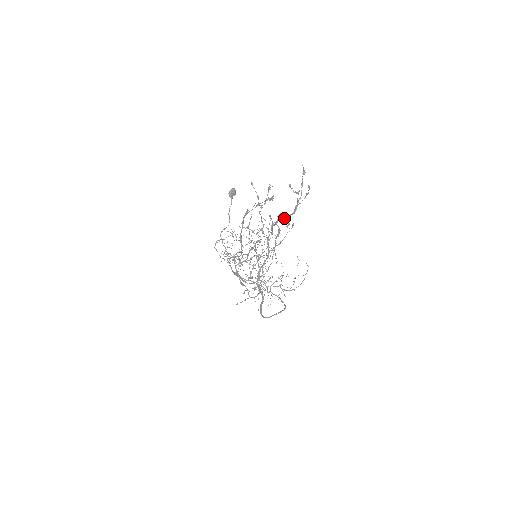
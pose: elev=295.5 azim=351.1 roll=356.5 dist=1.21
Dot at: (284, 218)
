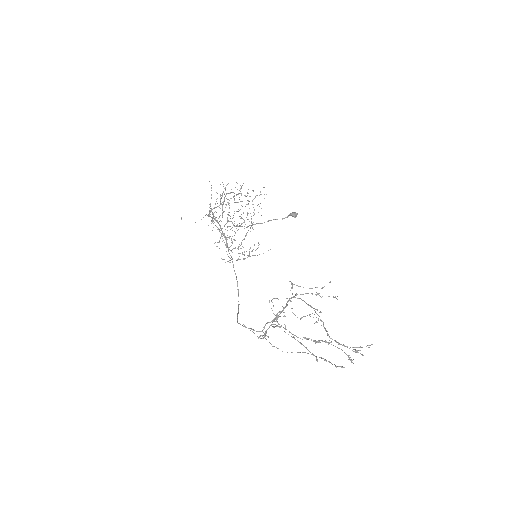
Dot at: occluded
